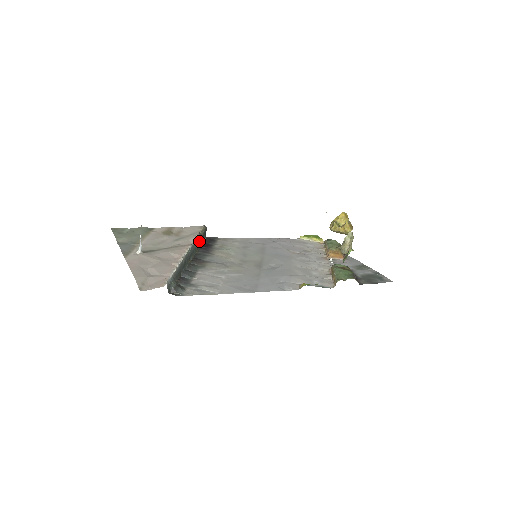
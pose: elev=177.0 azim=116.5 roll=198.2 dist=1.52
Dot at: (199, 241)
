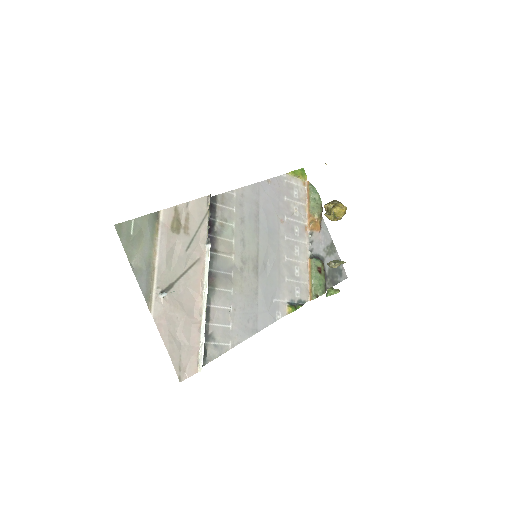
Dot at: (207, 236)
